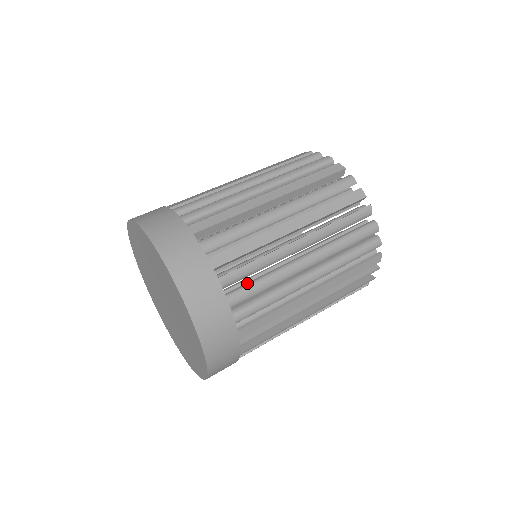
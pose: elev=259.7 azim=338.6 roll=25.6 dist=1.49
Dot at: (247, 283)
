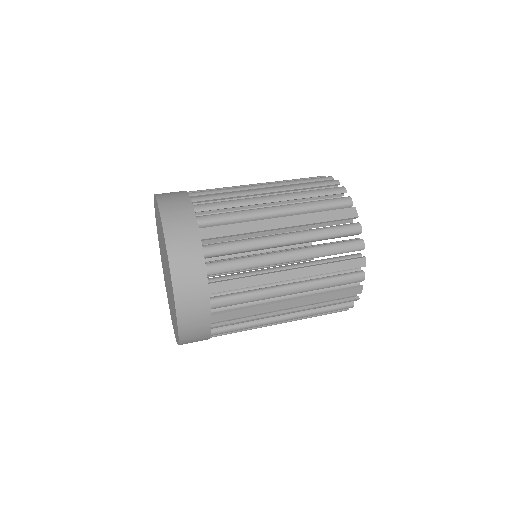
Dot at: (231, 326)
